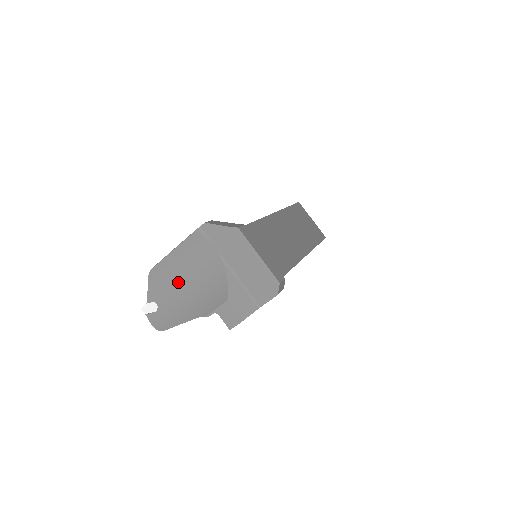
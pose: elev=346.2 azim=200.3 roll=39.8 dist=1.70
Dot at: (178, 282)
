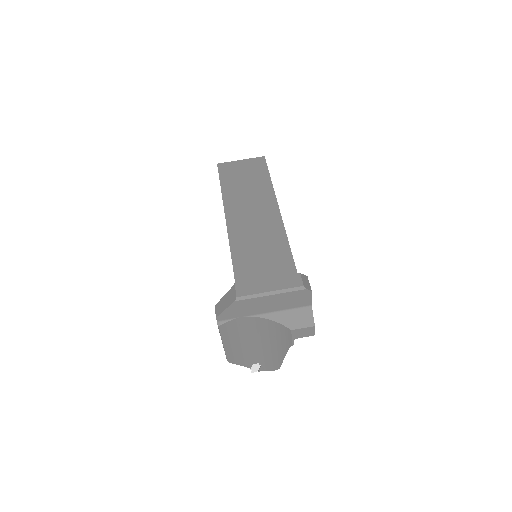
Dot at: (250, 347)
